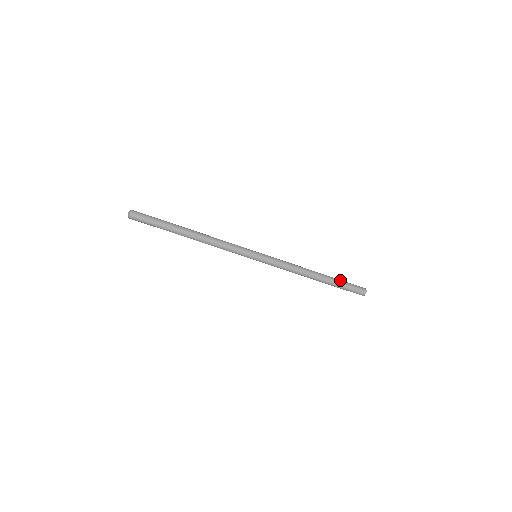
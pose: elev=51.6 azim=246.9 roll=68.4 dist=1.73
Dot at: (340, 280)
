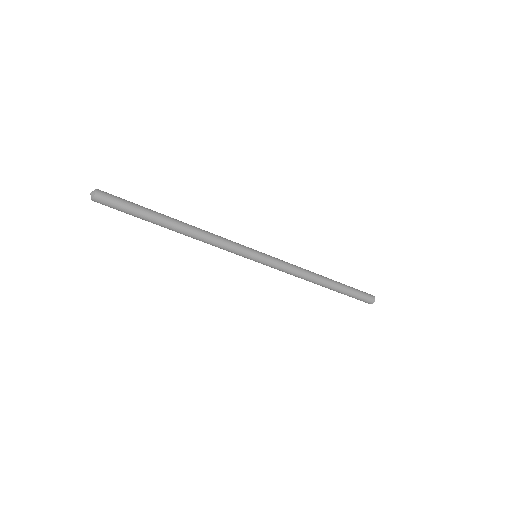
Dot at: (349, 289)
